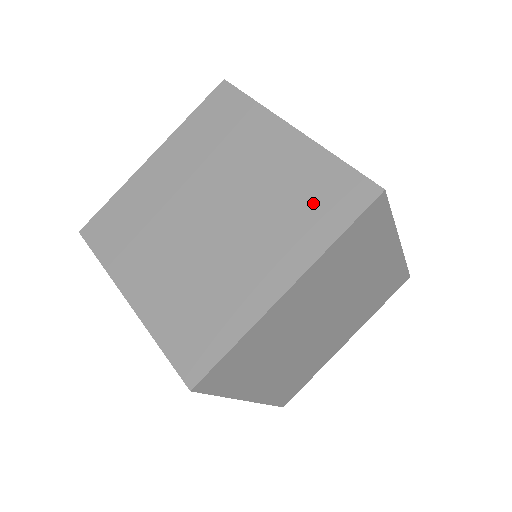
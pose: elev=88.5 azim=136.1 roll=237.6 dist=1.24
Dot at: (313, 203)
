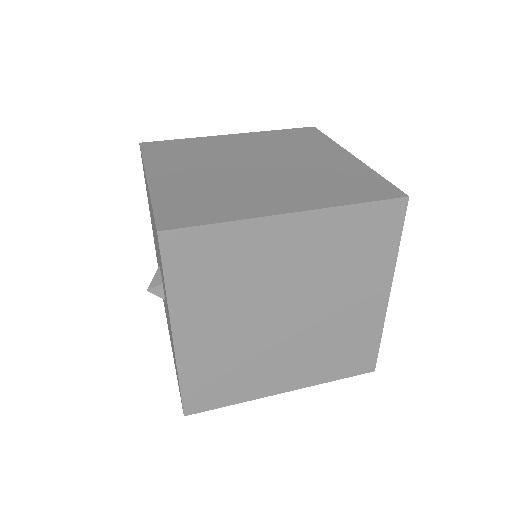
Dot at: occluded
